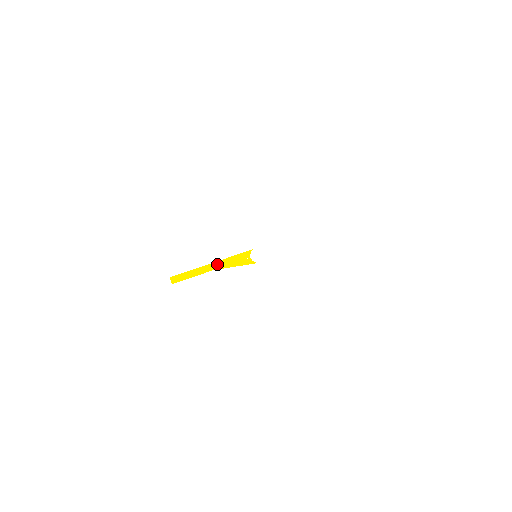
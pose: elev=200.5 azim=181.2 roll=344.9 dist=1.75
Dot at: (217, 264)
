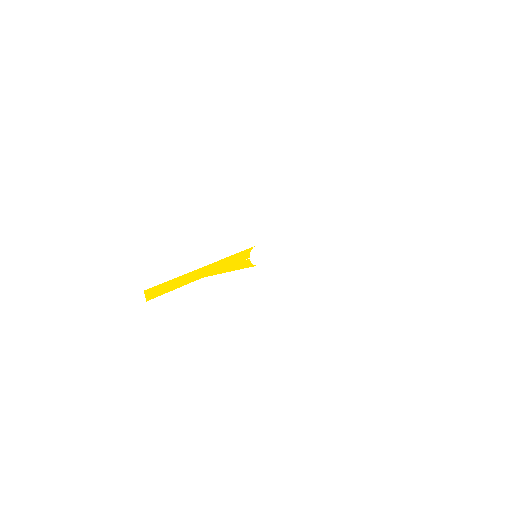
Dot at: (209, 269)
